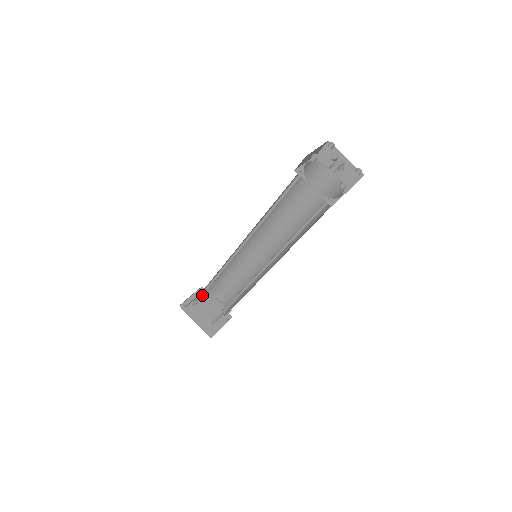
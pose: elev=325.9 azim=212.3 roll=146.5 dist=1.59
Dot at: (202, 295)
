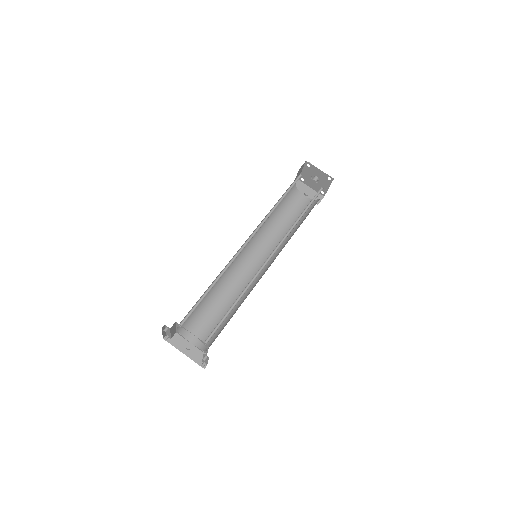
Dot at: (196, 306)
